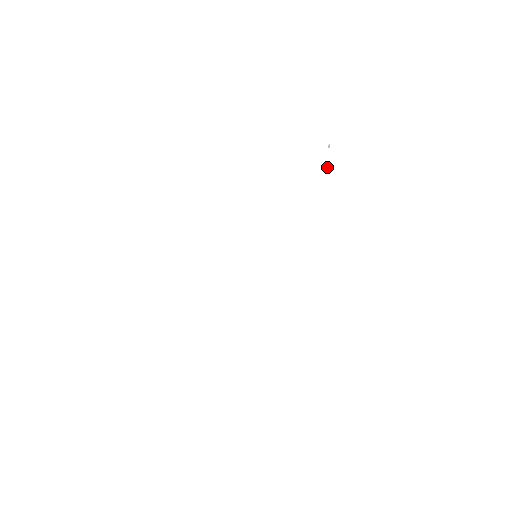
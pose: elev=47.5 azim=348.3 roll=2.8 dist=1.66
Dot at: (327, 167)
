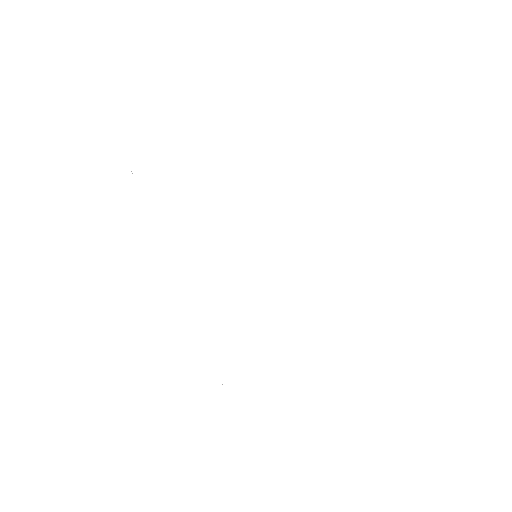
Dot at: (237, 62)
